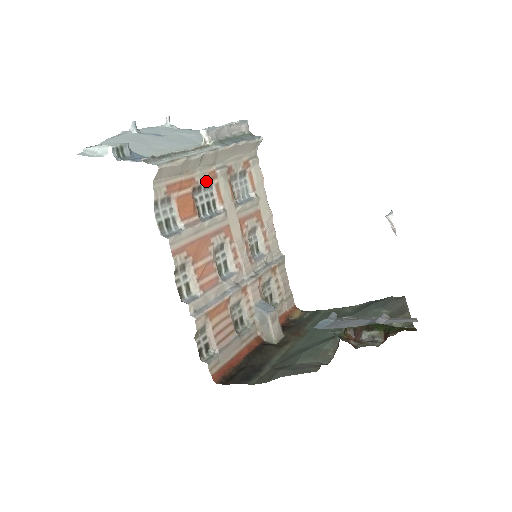
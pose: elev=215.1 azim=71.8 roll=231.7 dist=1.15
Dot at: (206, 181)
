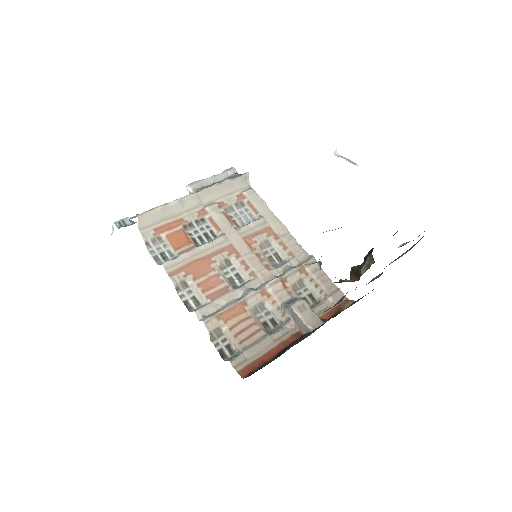
Dot at: (196, 218)
